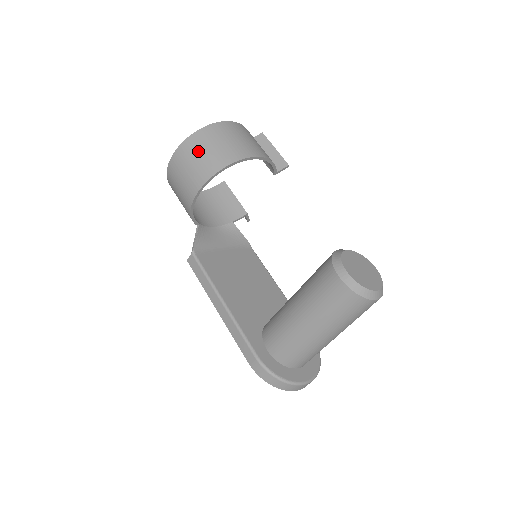
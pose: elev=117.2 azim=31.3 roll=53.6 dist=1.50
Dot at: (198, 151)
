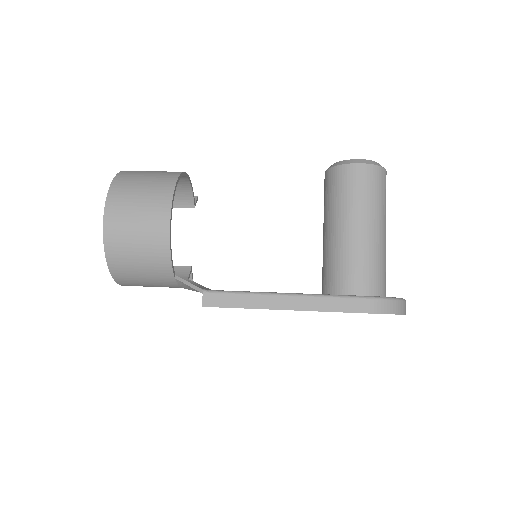
Dot at: (135, 187)
